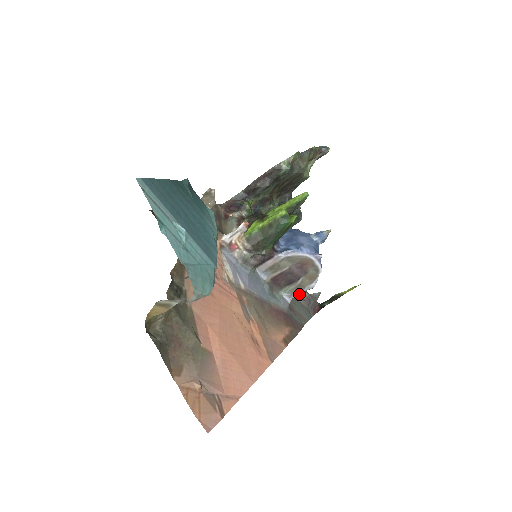
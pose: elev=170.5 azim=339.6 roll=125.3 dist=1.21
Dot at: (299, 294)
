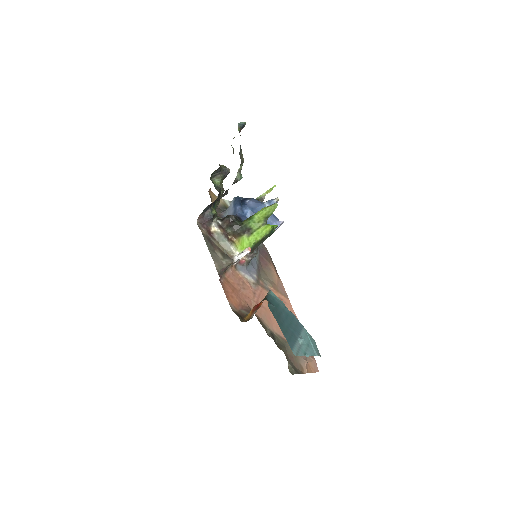
Dot at: occluded
